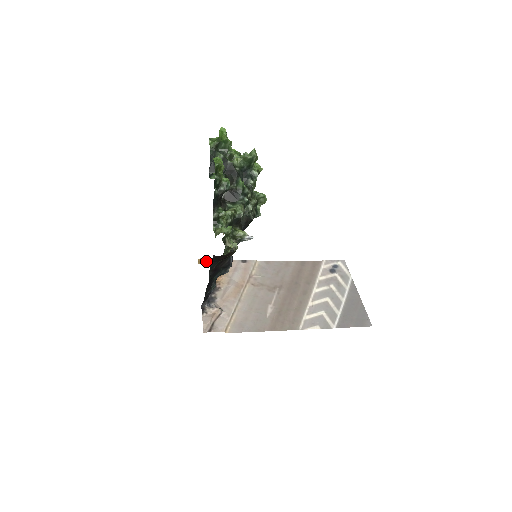
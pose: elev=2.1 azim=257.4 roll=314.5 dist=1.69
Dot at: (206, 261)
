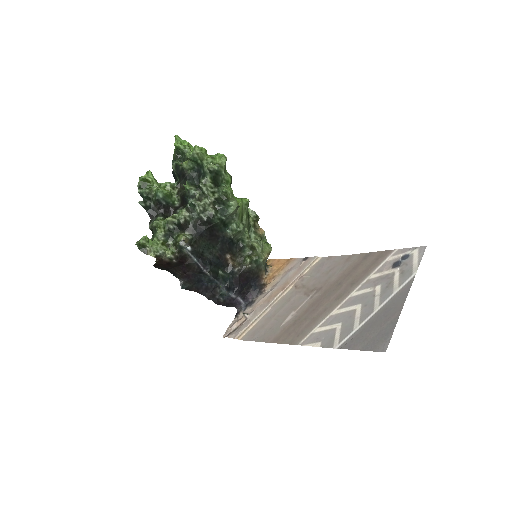
Dot at: (272, 262)
